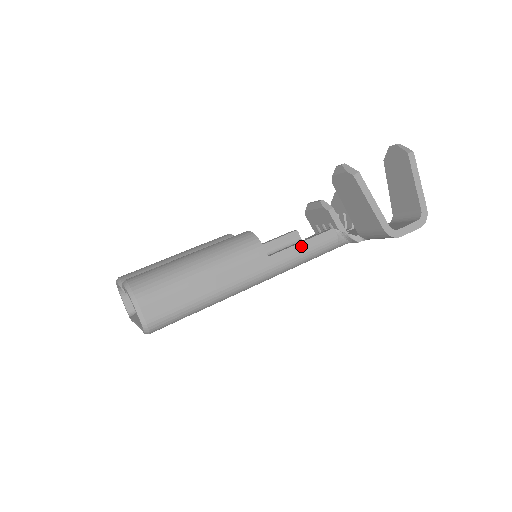
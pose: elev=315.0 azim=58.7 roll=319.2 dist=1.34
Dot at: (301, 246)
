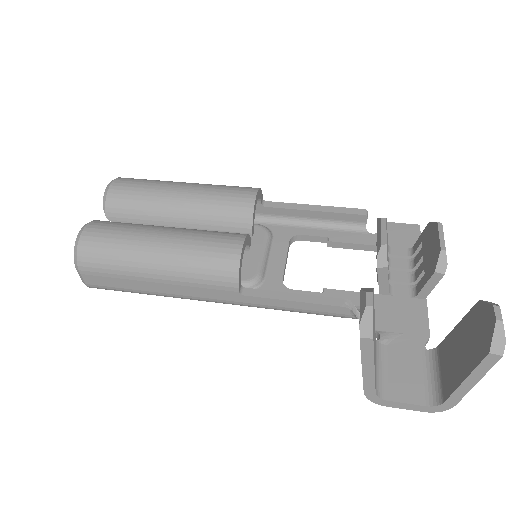
Dot at: (290, 303)
